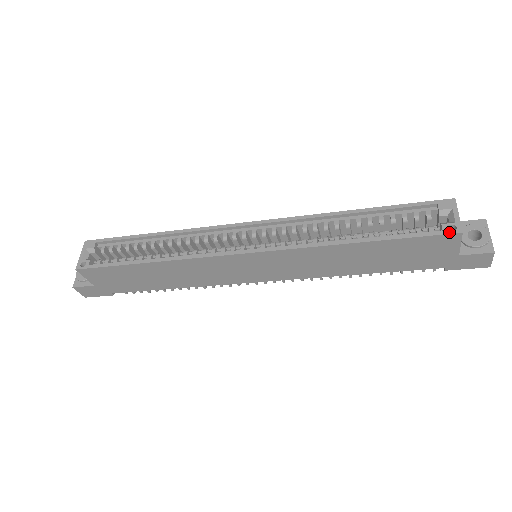
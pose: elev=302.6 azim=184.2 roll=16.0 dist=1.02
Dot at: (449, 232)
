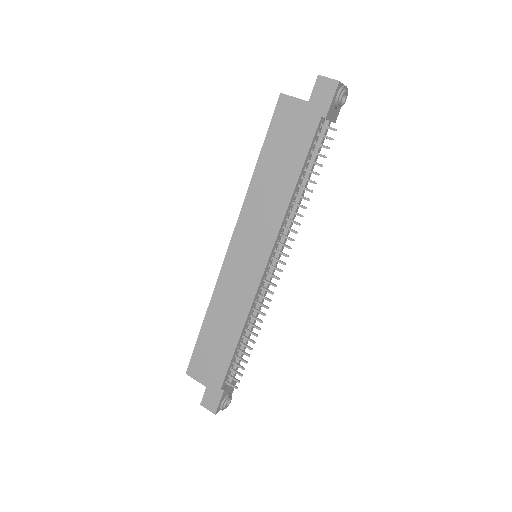
Dot at: (278, 102)
